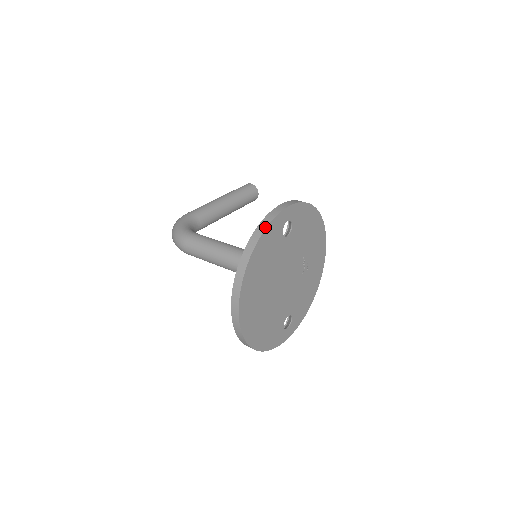
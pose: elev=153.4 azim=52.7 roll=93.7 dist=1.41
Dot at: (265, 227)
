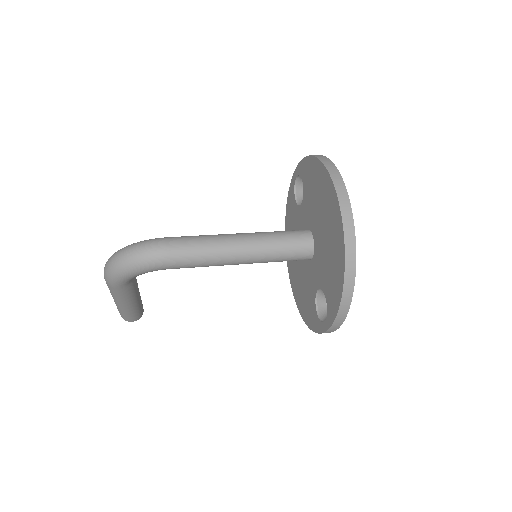
Dot at: occluded
